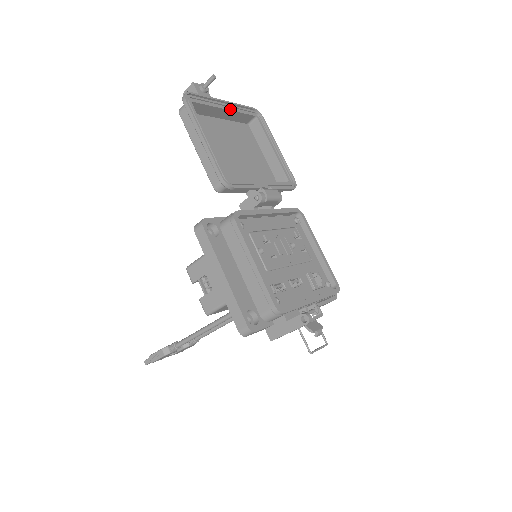
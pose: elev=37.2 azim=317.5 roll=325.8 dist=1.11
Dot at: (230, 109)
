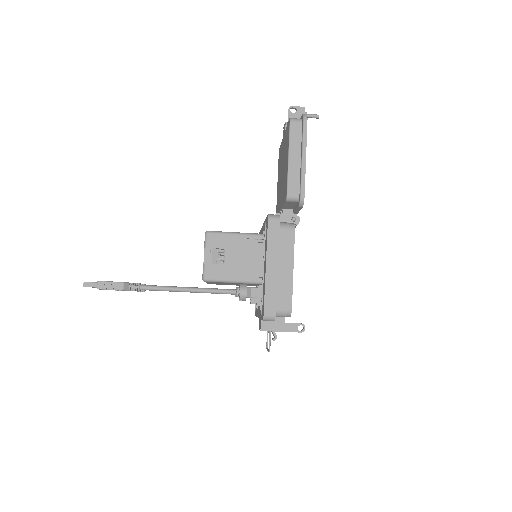
Dot at: occluded
